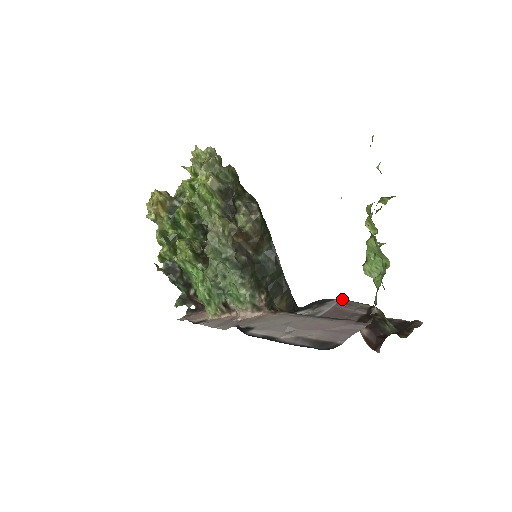
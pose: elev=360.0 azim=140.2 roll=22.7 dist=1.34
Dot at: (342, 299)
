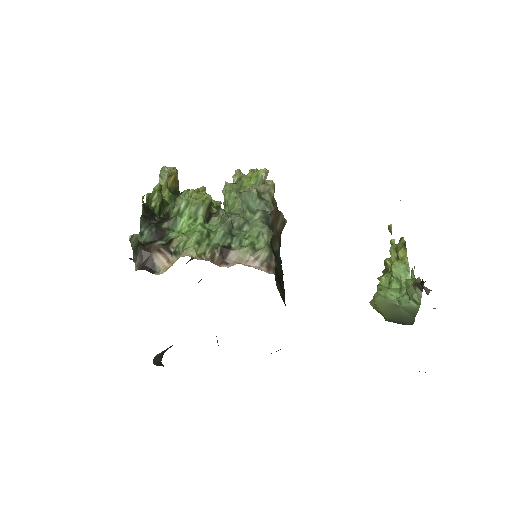
Dot at: occluded
